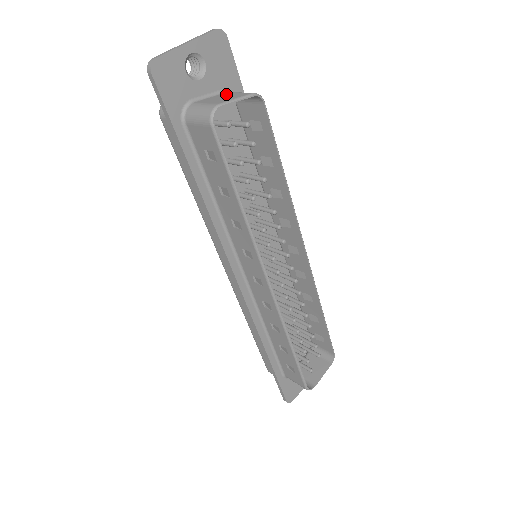
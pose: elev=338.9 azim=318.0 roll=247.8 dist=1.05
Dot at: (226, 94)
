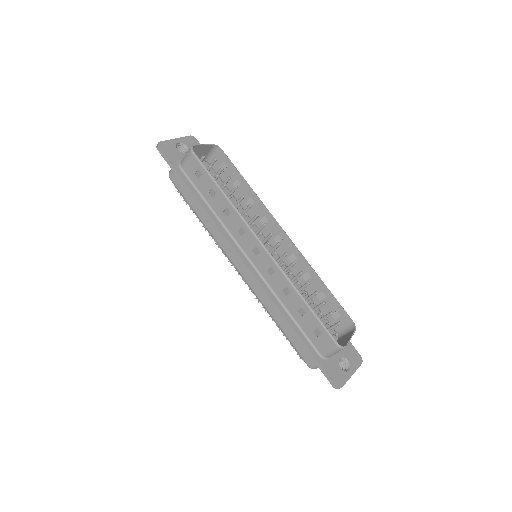
Dot at: (201, 155)
